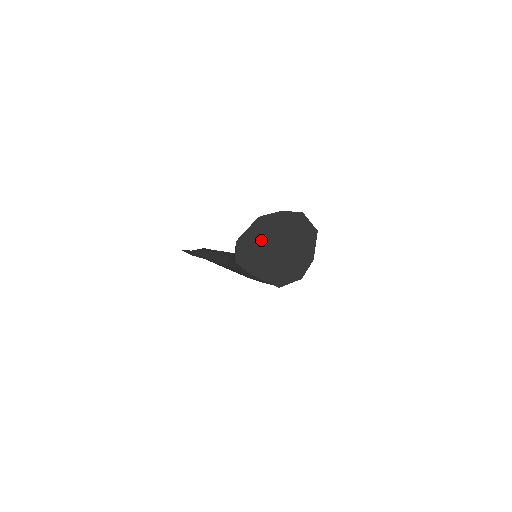
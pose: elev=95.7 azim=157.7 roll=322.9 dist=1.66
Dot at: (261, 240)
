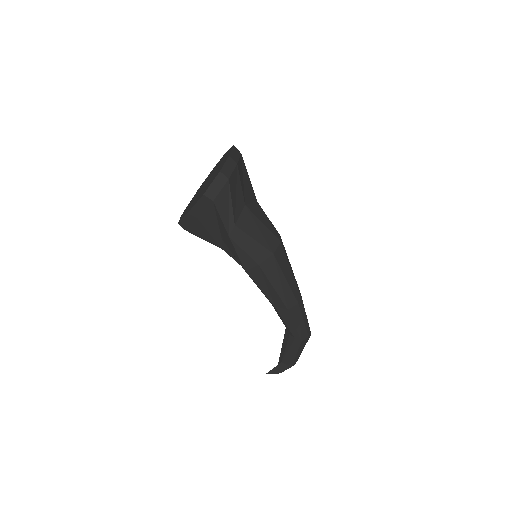
Dot at: (197, 194)
